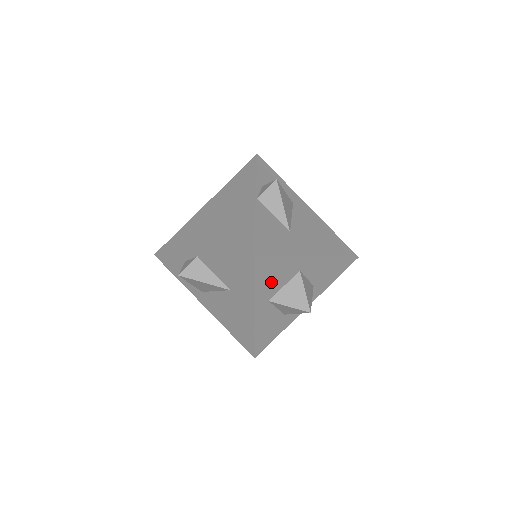
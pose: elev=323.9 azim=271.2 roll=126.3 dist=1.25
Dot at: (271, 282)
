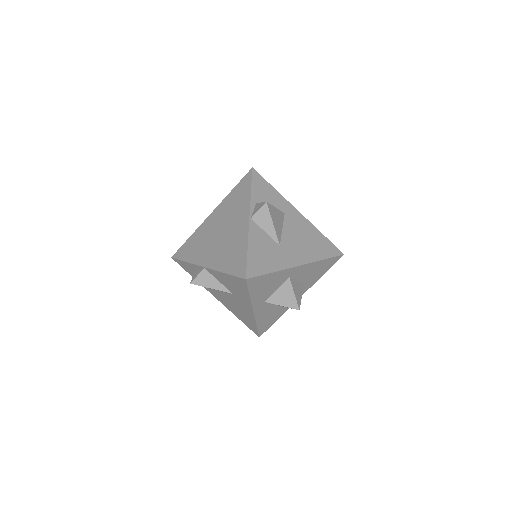
Dot at: (264, 290)
